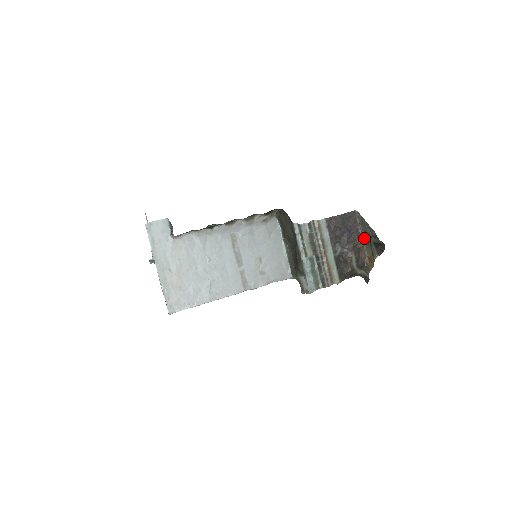
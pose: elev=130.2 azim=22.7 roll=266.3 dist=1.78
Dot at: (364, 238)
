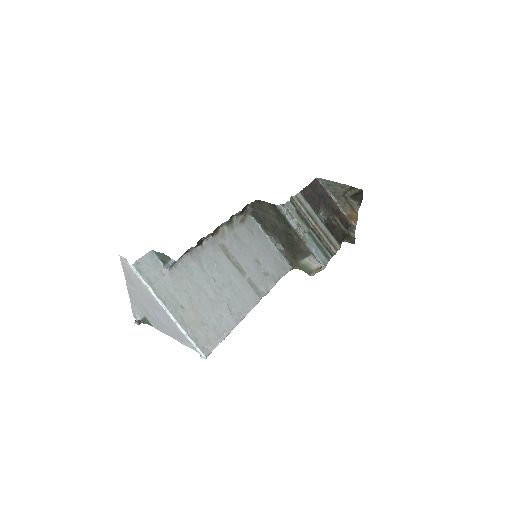
Dot at: (336, 199)
